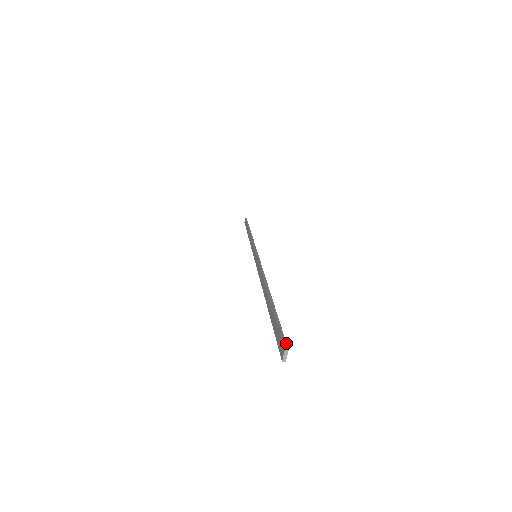
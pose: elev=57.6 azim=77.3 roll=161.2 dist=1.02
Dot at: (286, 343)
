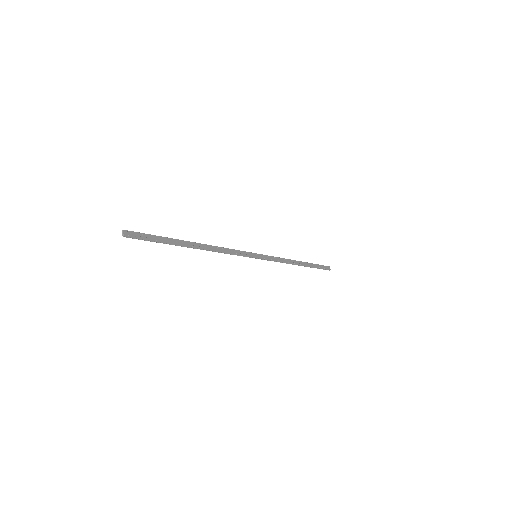
Dot at: (129, 231)
